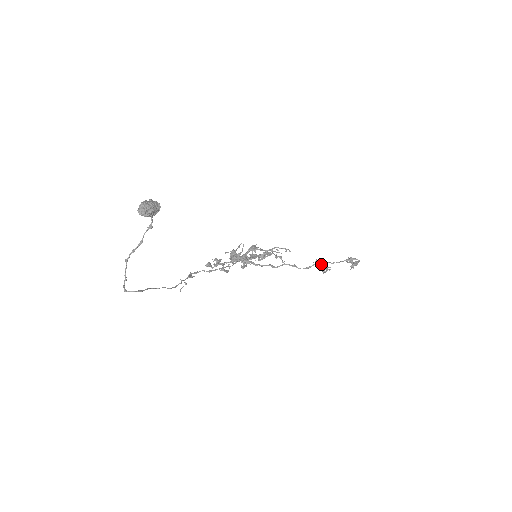
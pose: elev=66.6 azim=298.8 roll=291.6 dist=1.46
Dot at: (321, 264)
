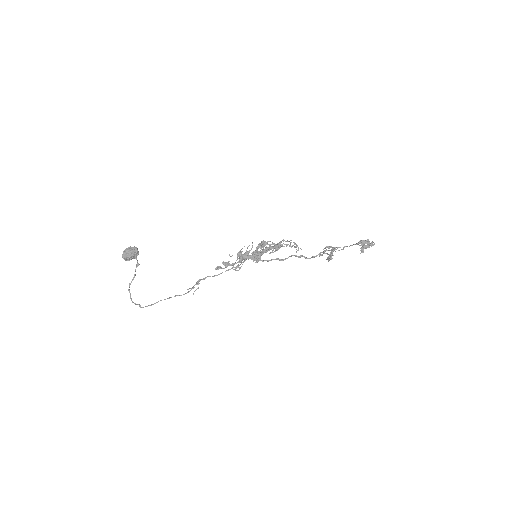
Dot at: (319, 256)
